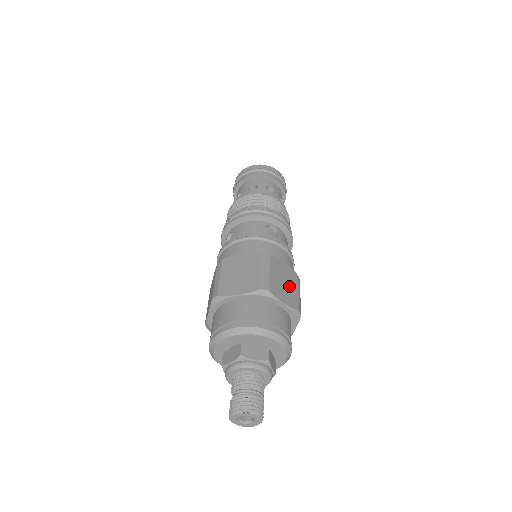
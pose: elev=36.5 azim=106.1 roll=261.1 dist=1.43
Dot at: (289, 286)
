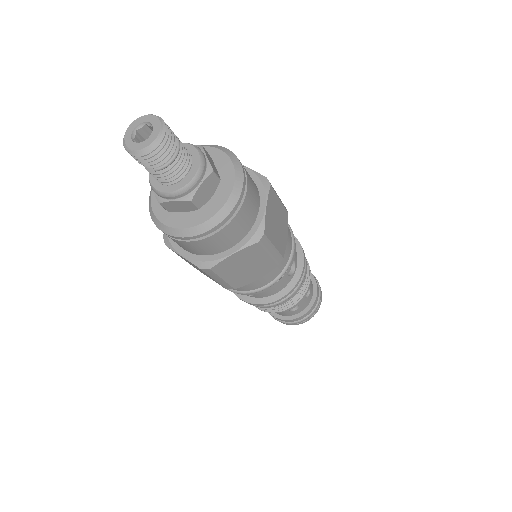
Dot at: occluded
